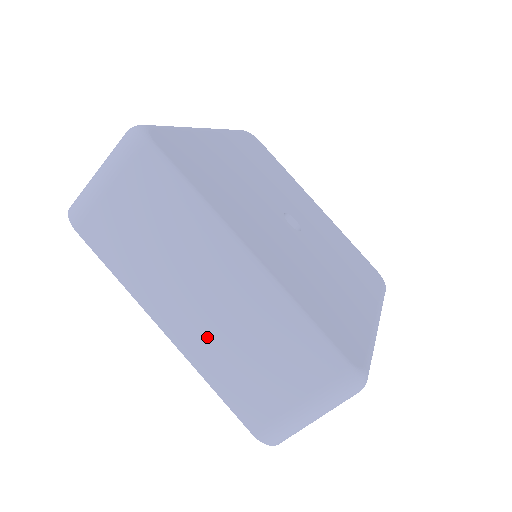
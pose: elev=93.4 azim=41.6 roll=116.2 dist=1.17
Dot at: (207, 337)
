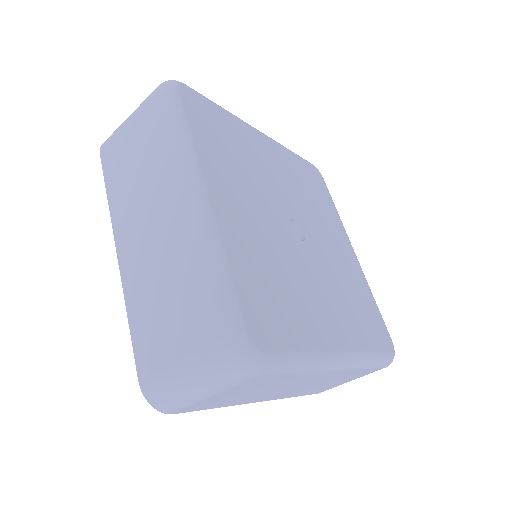
Dot at: (143, 267)
